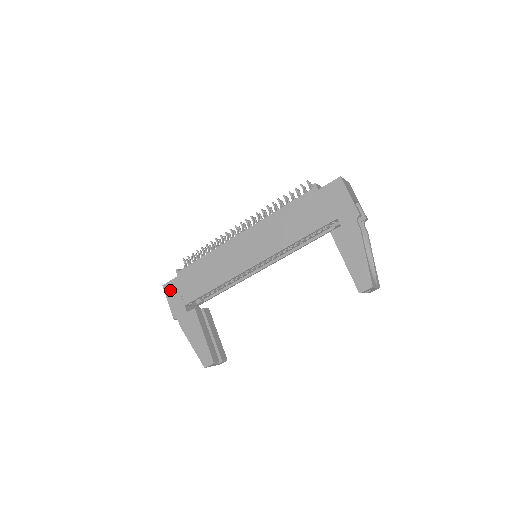
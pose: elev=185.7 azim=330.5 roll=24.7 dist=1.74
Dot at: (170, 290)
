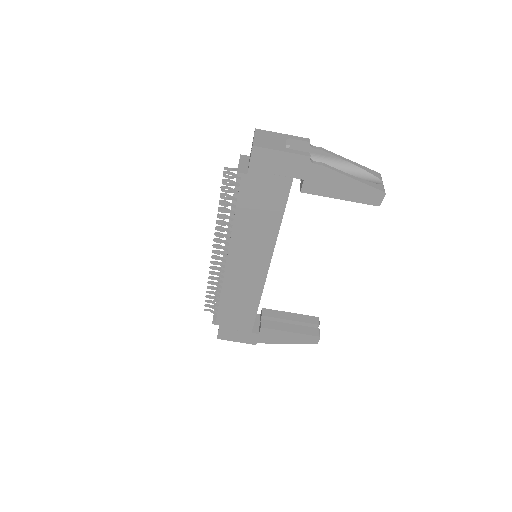
Dot at: (227, 336)
